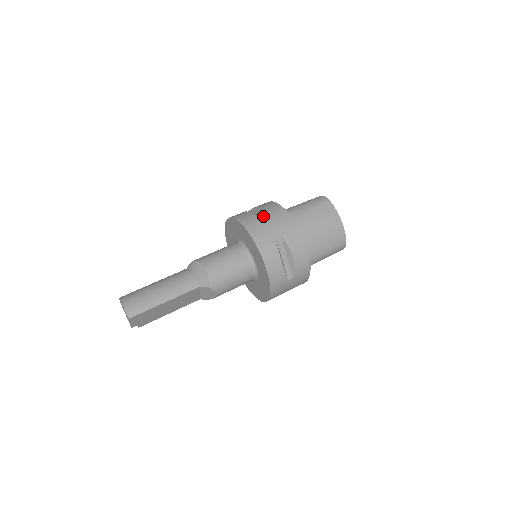
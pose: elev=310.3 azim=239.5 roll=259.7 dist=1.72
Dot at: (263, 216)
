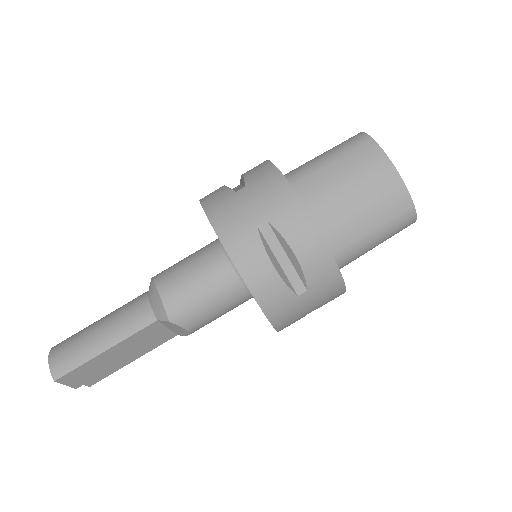
Dot at: (240, 188)
